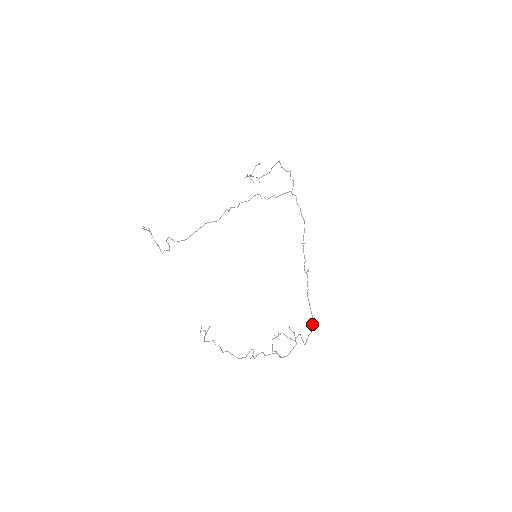
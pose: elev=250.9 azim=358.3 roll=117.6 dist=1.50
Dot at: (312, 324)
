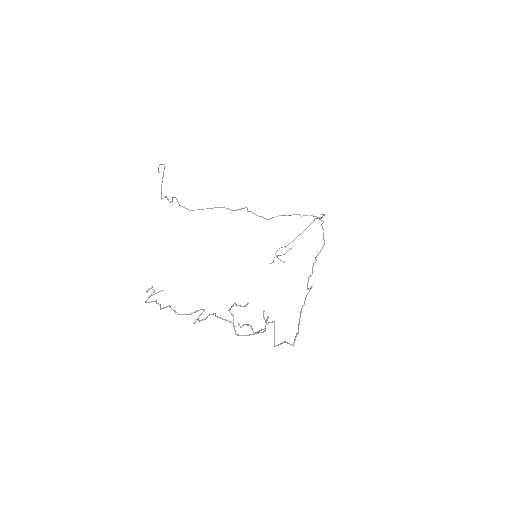
Dot at: occluded
